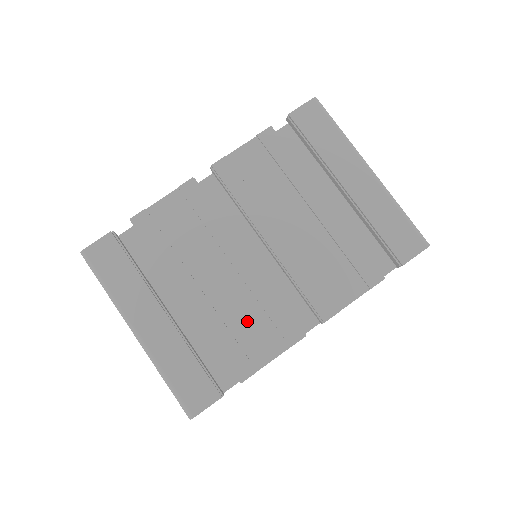
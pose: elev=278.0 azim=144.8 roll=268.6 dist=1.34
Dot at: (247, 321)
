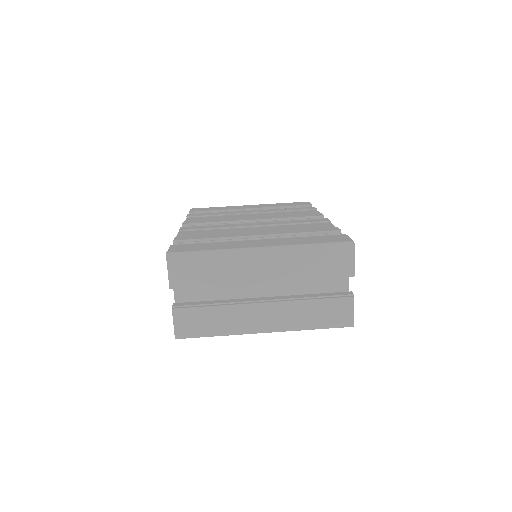
Dot at: (298, 227)
